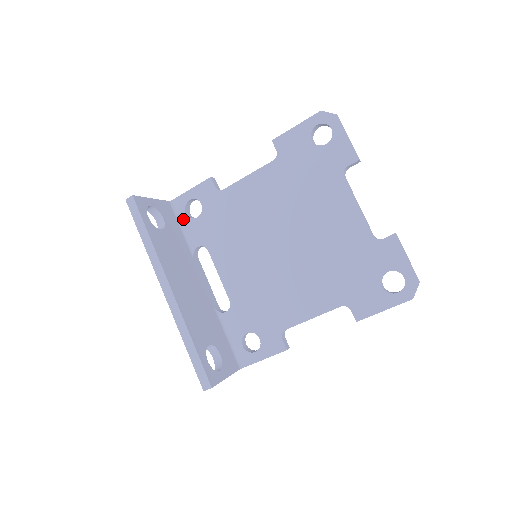
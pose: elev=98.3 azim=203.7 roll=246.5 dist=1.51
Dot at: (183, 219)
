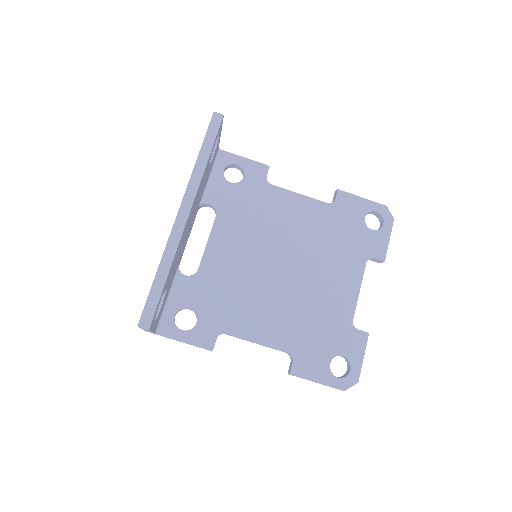
Dot at: (217, 172)
